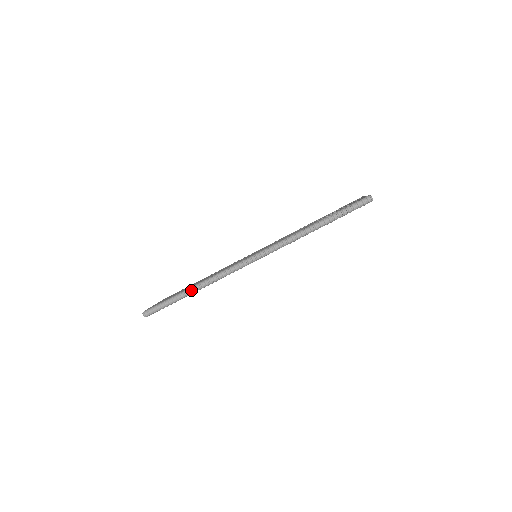
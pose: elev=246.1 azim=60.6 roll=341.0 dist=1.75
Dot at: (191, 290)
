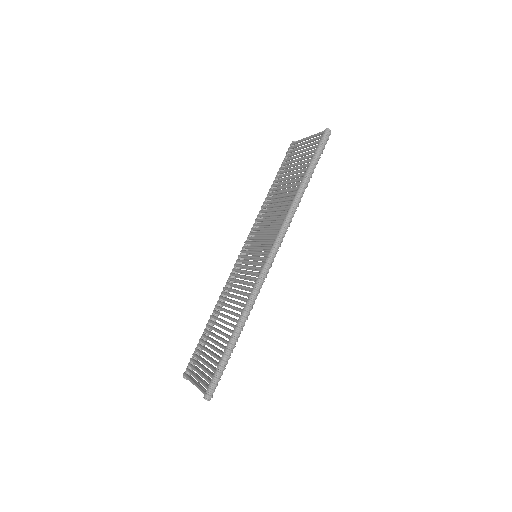
Dot at: (238, 332)
